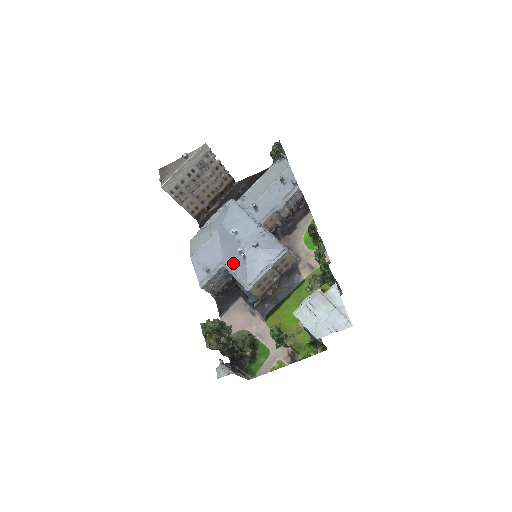
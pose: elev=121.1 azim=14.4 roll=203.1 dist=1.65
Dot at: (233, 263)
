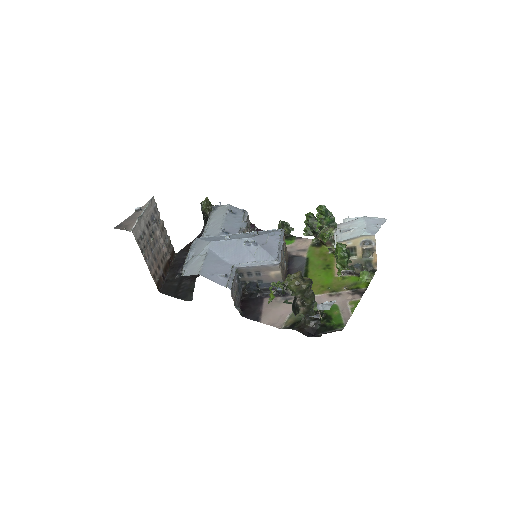
Dot at: (246, 257)
